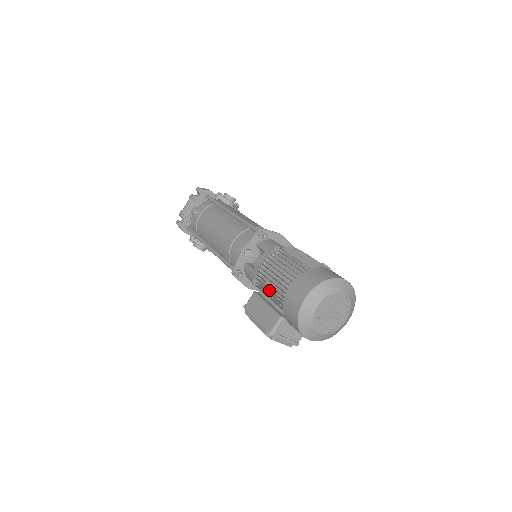
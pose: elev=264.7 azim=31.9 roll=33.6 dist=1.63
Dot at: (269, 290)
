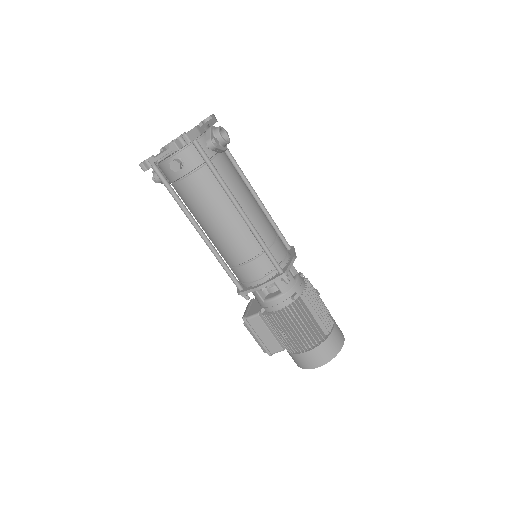
Dot at: (282, 337)
